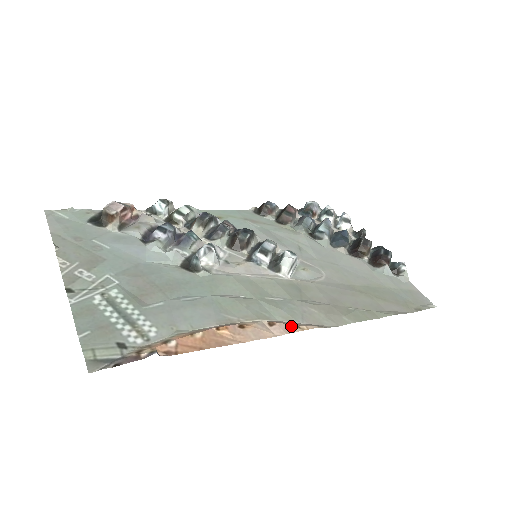
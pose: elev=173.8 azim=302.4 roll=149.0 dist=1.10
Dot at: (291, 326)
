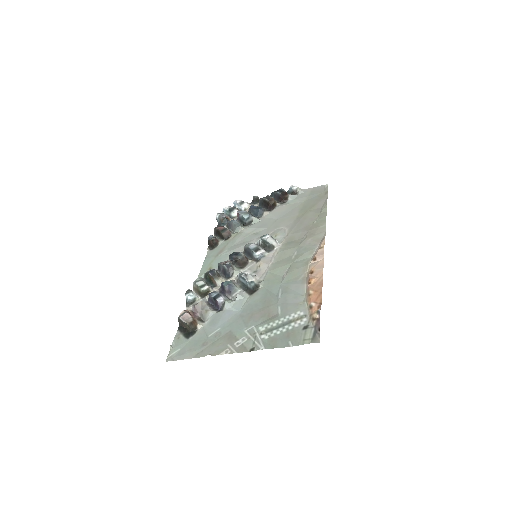
Dot at: (319, 251)
